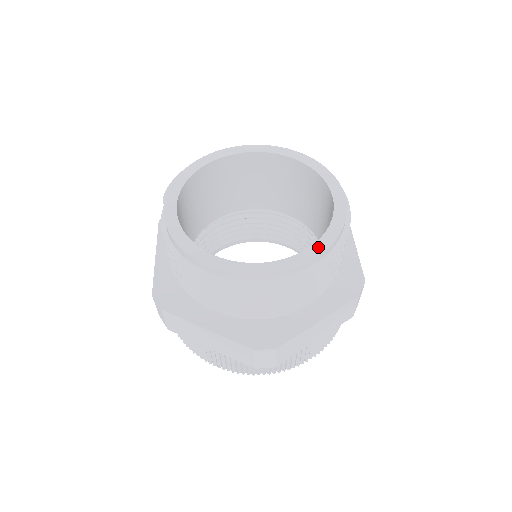
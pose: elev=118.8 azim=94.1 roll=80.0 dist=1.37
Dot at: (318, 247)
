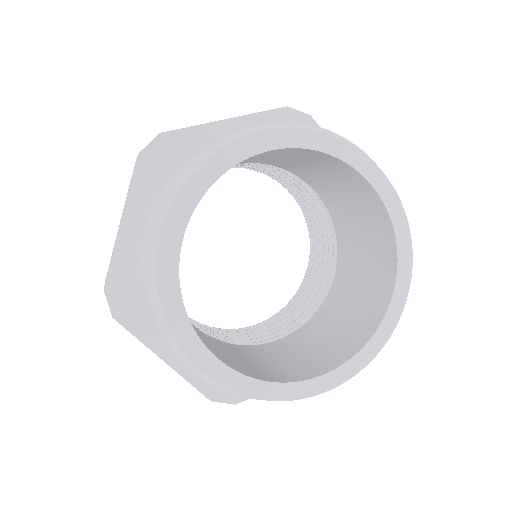
Dot at: (403, 275)
